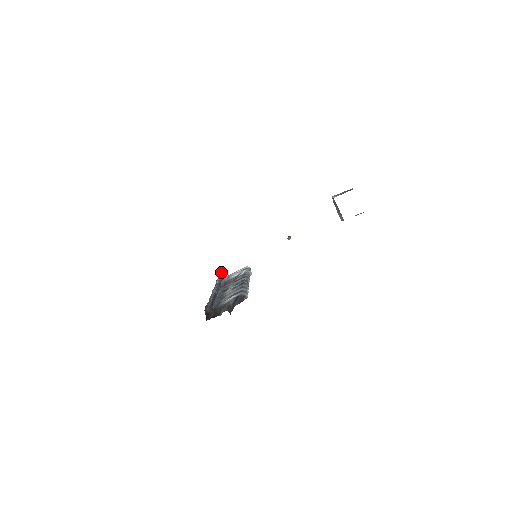
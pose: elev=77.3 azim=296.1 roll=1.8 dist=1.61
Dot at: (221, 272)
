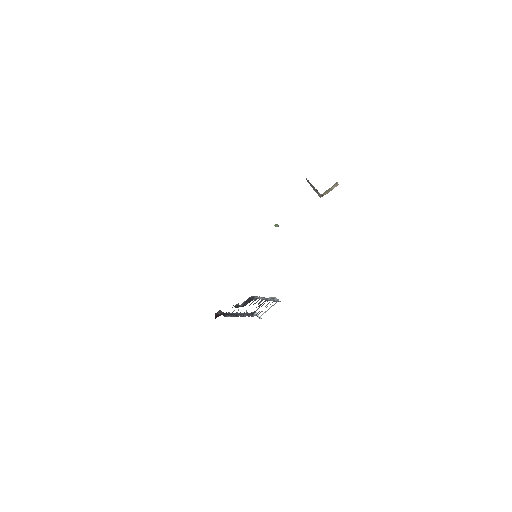
Dot at: (255, 312)
